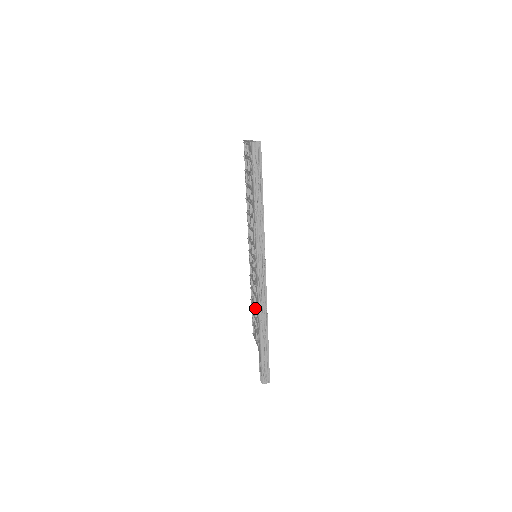
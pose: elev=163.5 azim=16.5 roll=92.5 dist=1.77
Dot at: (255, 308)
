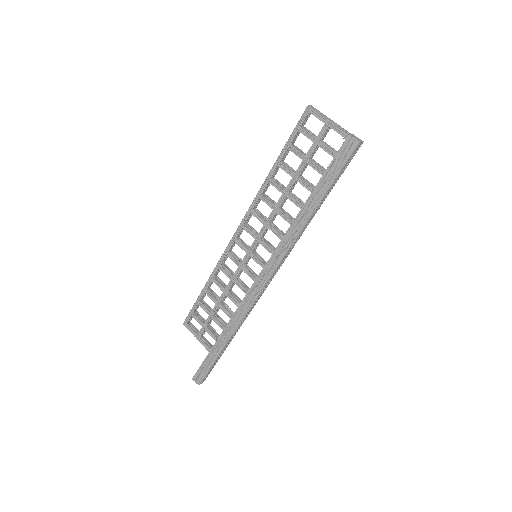
Dot at: (223, 309)
